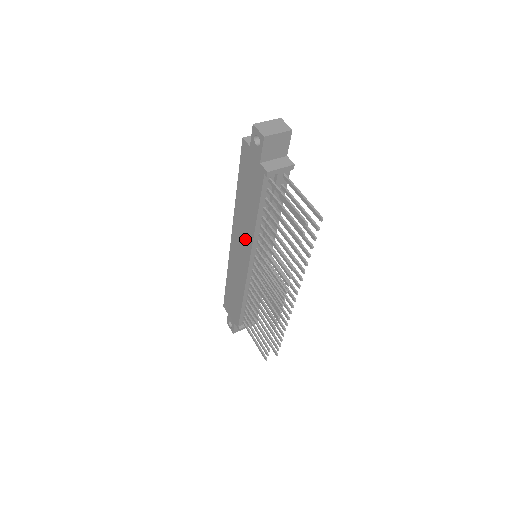
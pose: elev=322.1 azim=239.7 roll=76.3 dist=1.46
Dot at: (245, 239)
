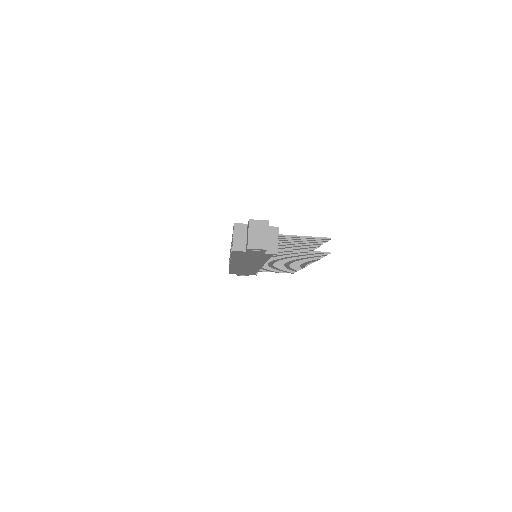
Dot at: (253, 264)
